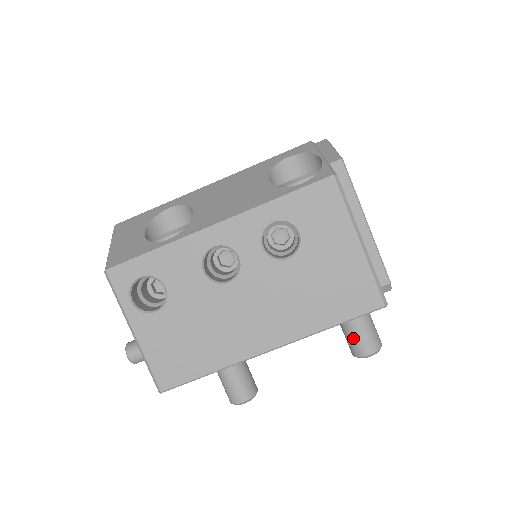
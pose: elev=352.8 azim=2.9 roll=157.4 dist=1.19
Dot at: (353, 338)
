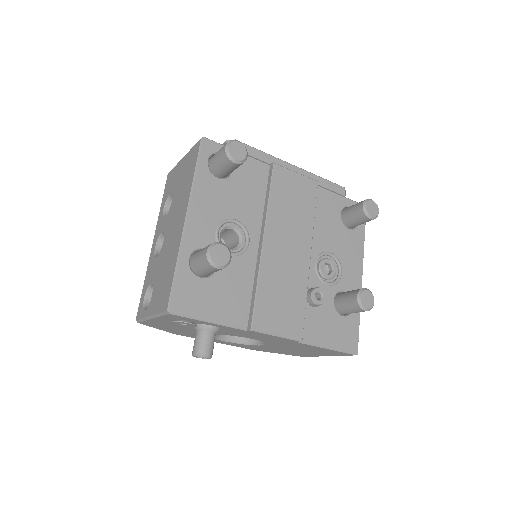
Dot at: (219, 161)
